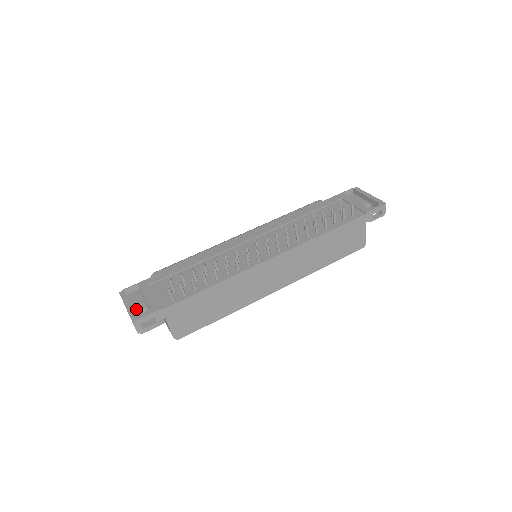
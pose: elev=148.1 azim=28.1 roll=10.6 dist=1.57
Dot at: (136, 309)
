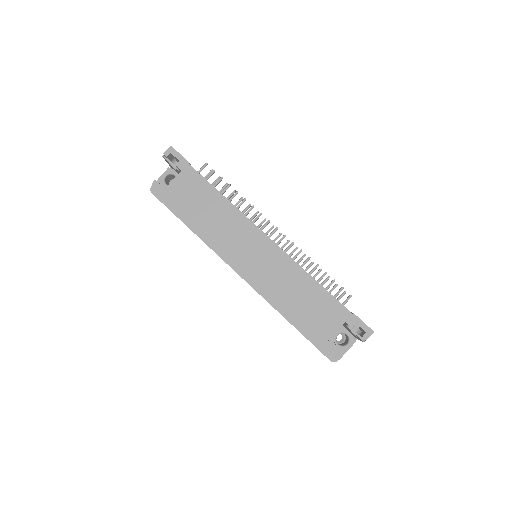
Dot at: occluded
